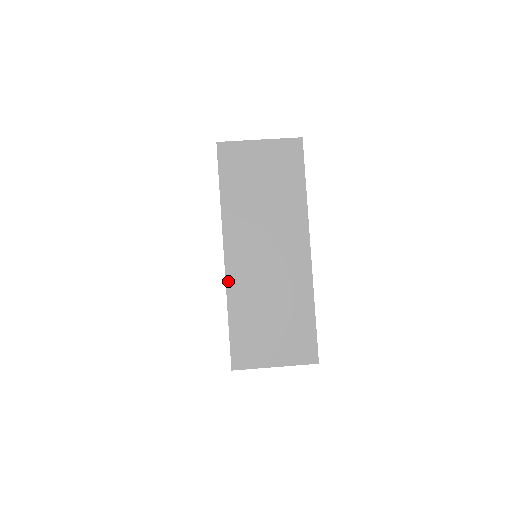
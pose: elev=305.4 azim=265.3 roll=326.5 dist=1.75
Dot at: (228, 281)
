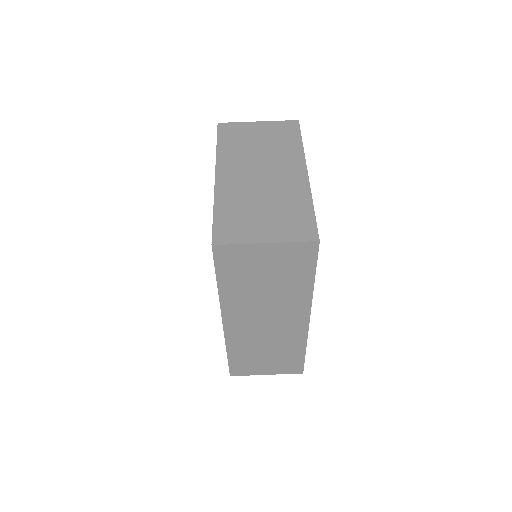
Dot at: (227, 337)
